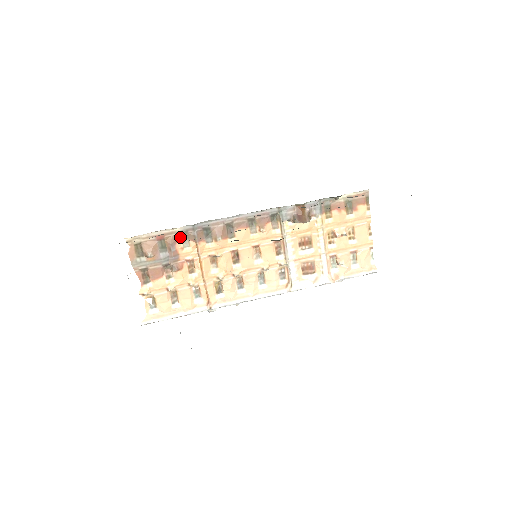
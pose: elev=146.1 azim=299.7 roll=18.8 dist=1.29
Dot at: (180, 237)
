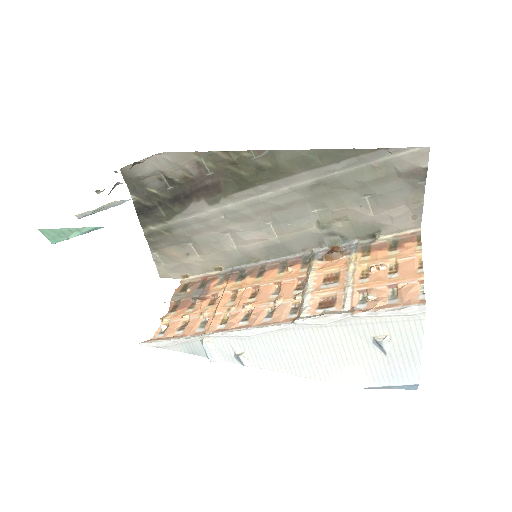
Dot at: (219, 279)
